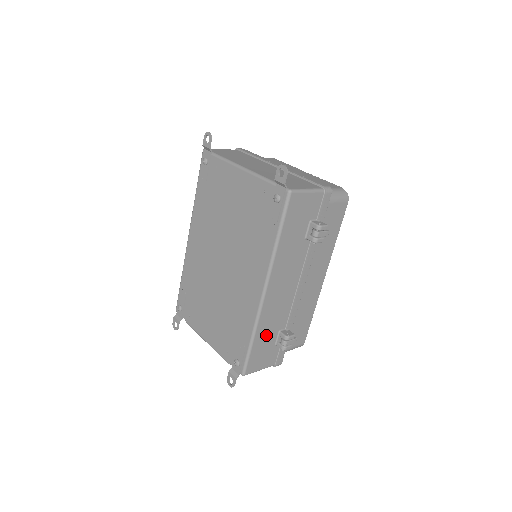
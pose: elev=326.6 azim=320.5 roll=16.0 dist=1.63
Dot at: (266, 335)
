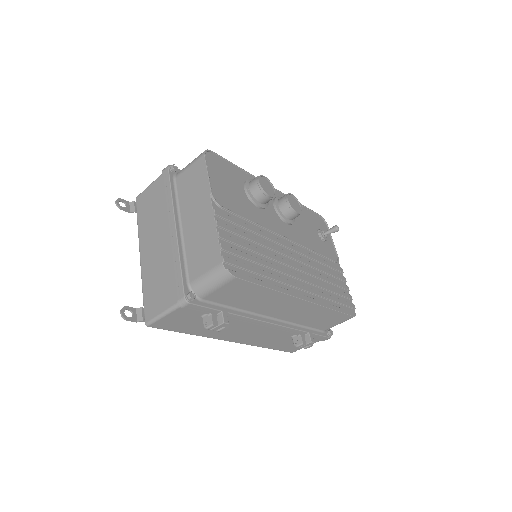
Dot at: (278, 342)
